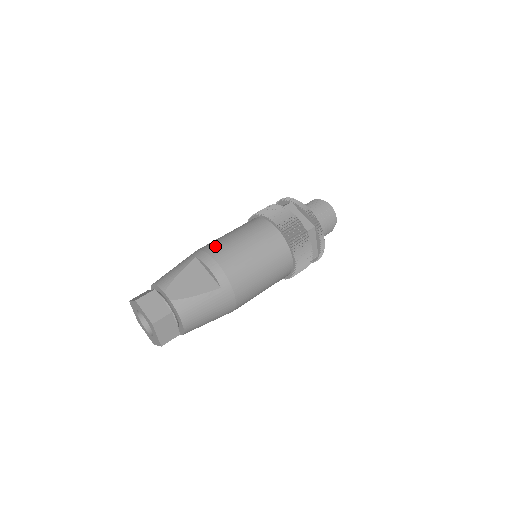
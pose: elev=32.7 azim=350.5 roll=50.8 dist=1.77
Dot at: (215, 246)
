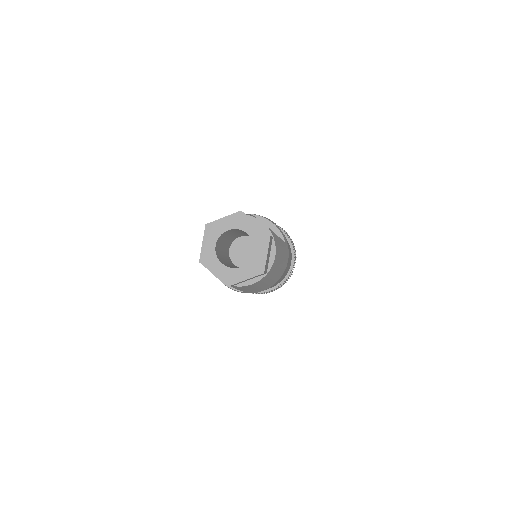
Dot at: occluded
